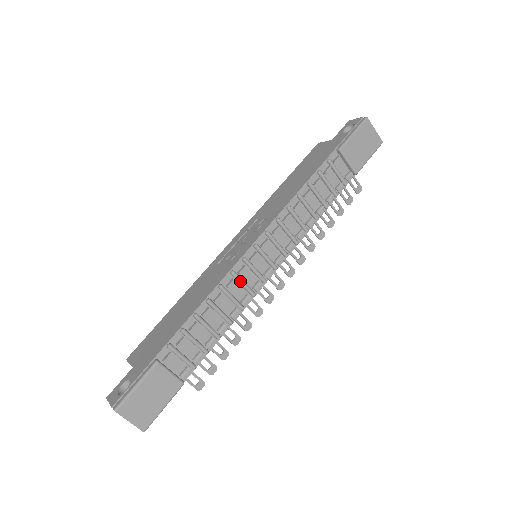
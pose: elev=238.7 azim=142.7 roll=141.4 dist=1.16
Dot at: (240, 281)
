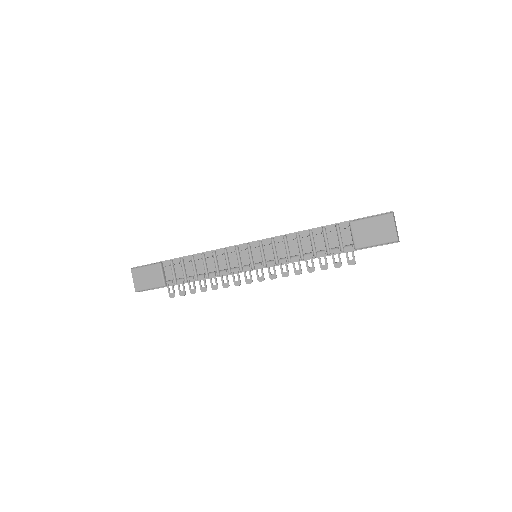
Dot at: (226, 257)
